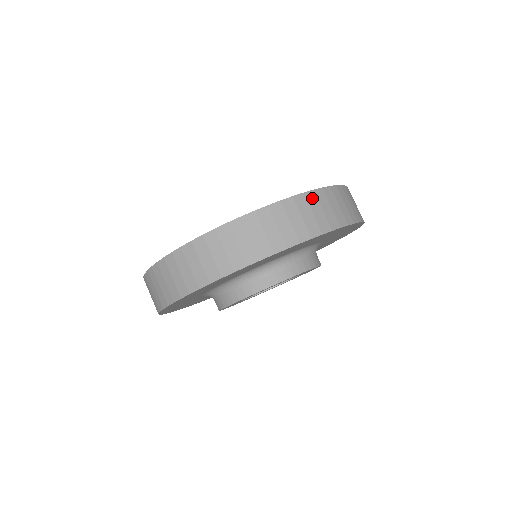
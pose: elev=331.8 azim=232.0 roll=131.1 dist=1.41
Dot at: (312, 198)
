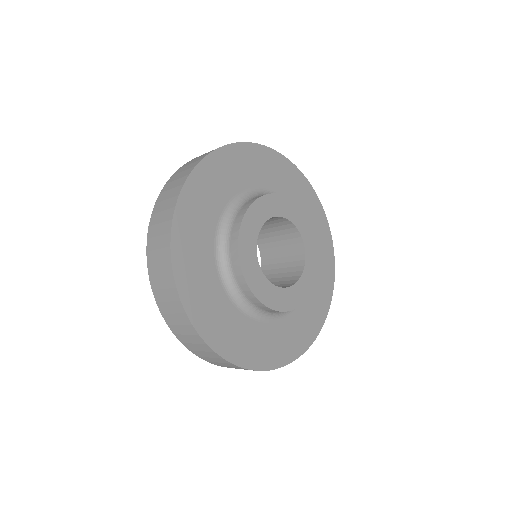
Dot at: occluded
